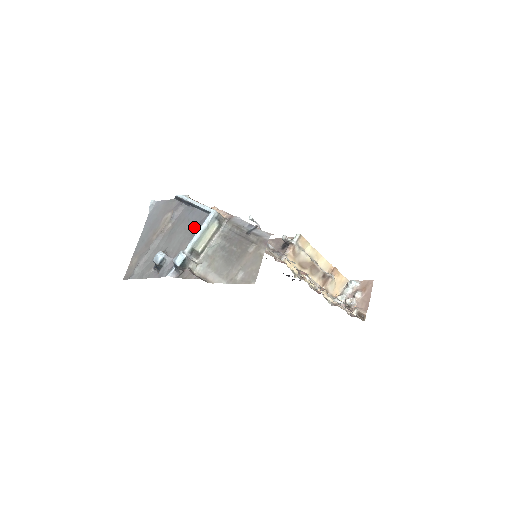
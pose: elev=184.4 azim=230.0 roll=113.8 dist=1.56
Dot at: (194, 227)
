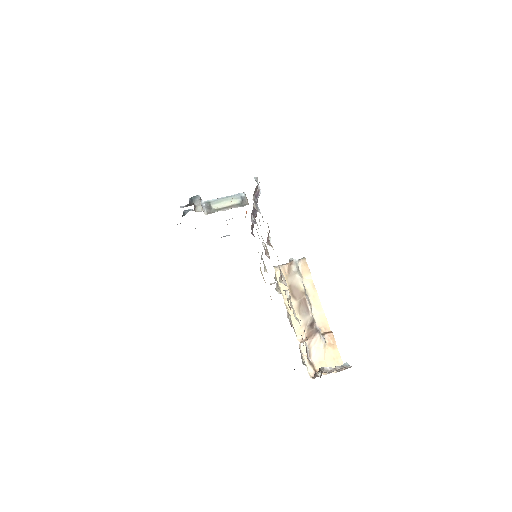
Dot at: occluded
